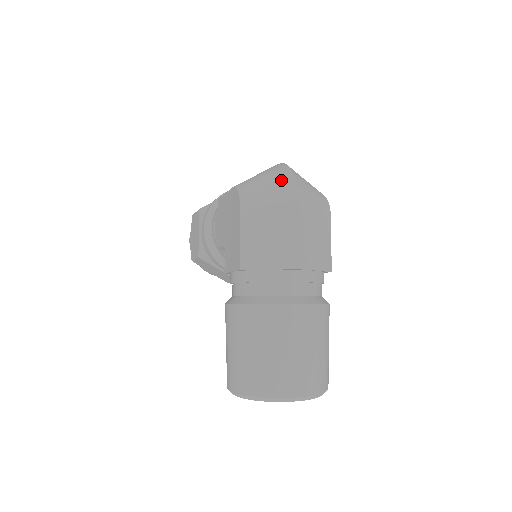
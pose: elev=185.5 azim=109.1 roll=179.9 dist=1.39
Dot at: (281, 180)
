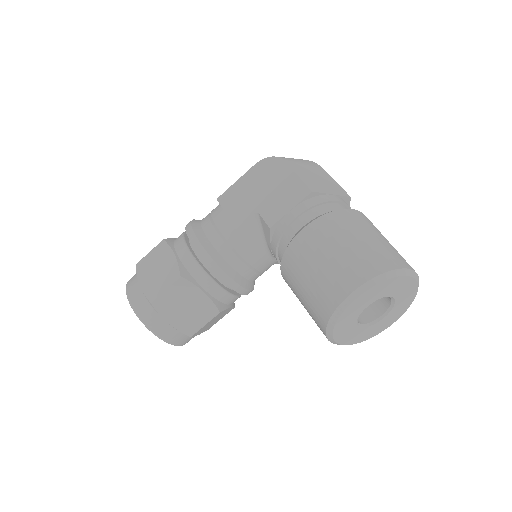
Dot at: occluded
